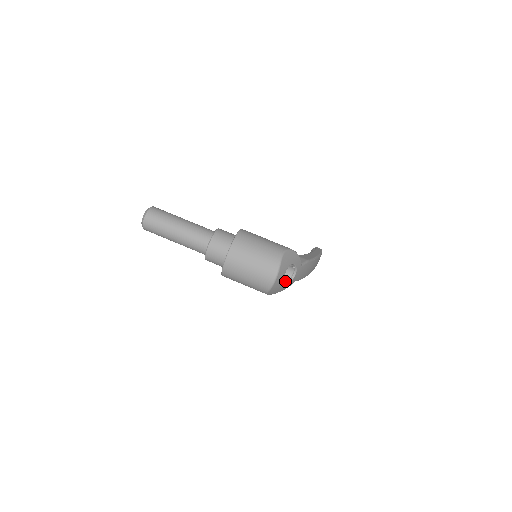
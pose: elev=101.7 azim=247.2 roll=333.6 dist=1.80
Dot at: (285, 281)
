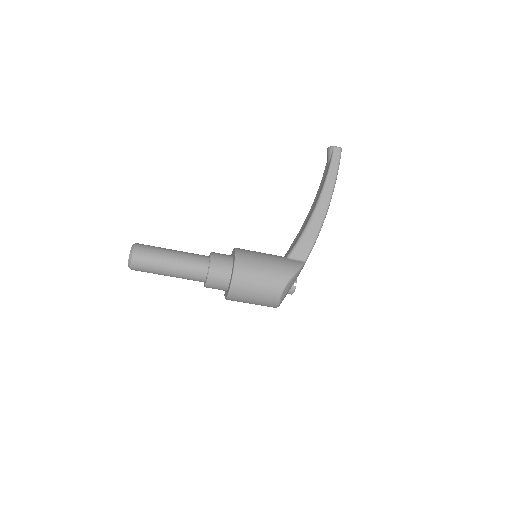
Dot at: occluded
